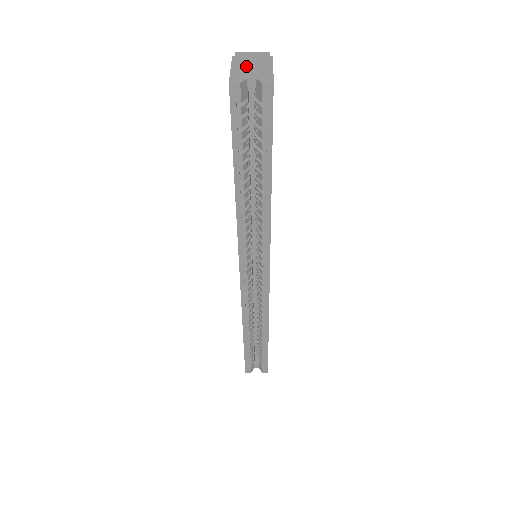
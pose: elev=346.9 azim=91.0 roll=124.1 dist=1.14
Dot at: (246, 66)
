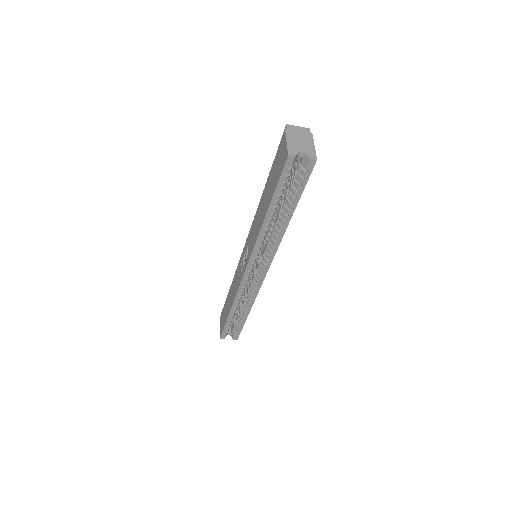
Dot at: (296, 140)
